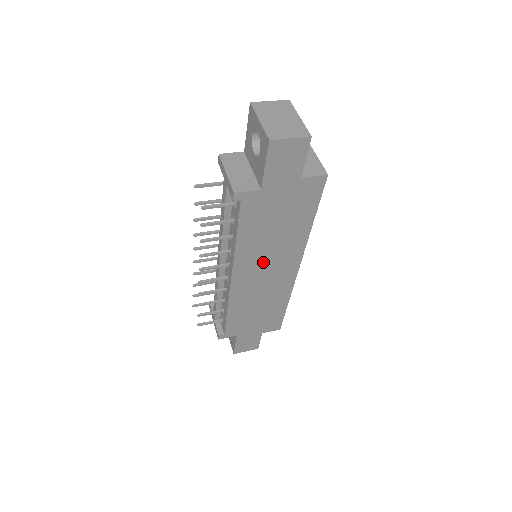
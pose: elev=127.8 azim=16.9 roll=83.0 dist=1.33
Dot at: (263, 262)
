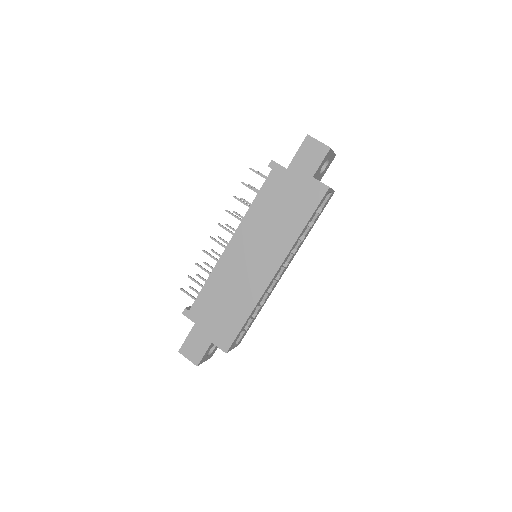
Dot at: (257, 242)
